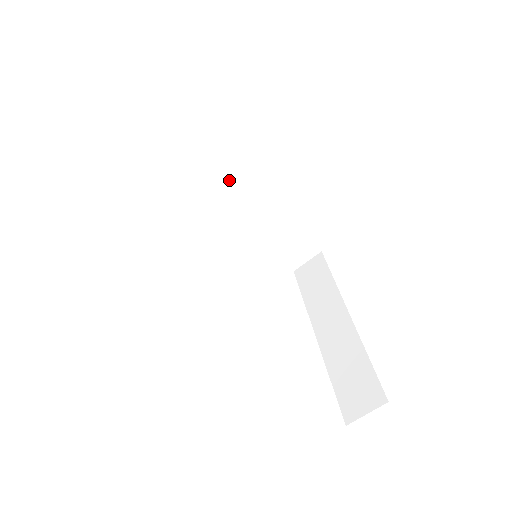
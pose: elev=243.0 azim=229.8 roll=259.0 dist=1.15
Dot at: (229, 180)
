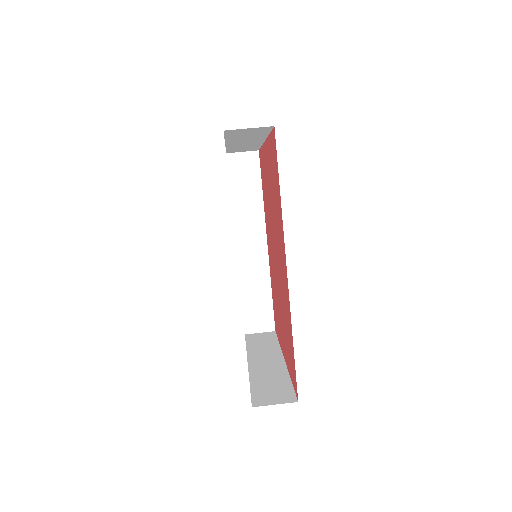
Dot at: (252, 227)
